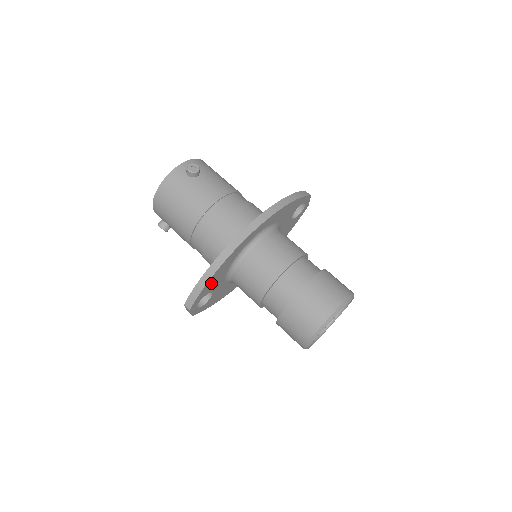
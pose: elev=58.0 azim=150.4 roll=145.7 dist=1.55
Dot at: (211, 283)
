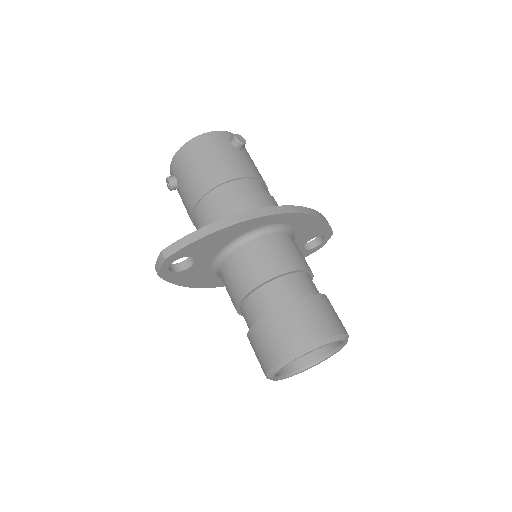
Dot at: (206, 243)
